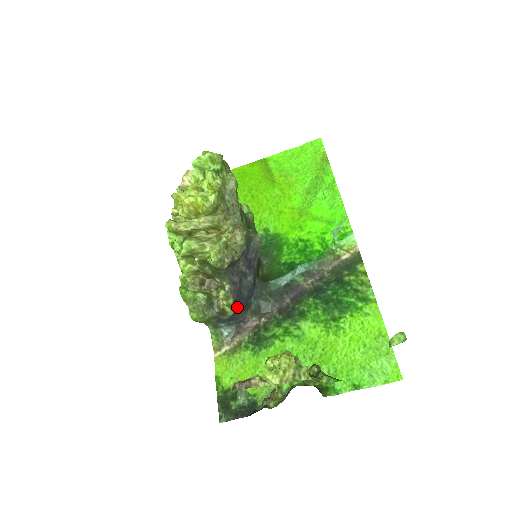
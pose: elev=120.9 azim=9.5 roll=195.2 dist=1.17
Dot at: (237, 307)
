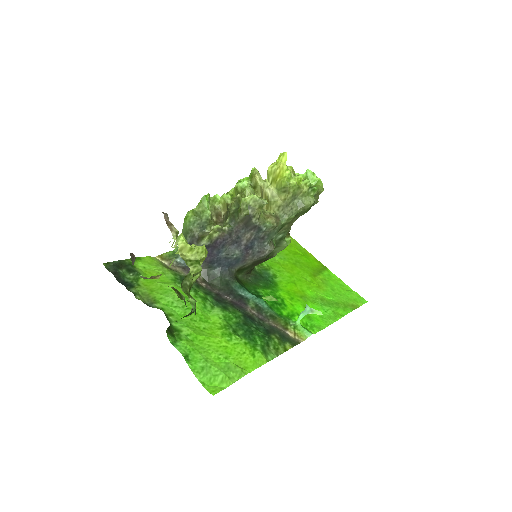
Dot at: (209, 249)
